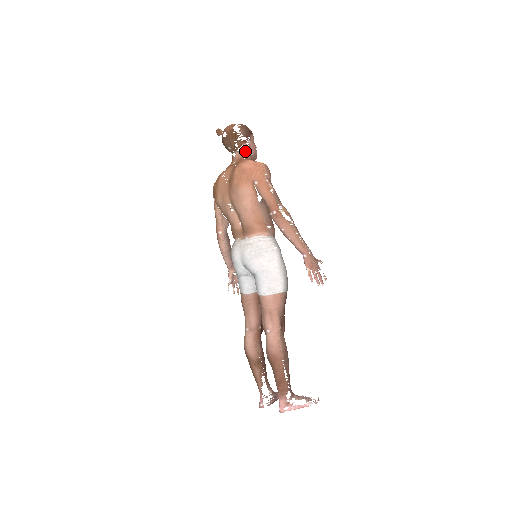
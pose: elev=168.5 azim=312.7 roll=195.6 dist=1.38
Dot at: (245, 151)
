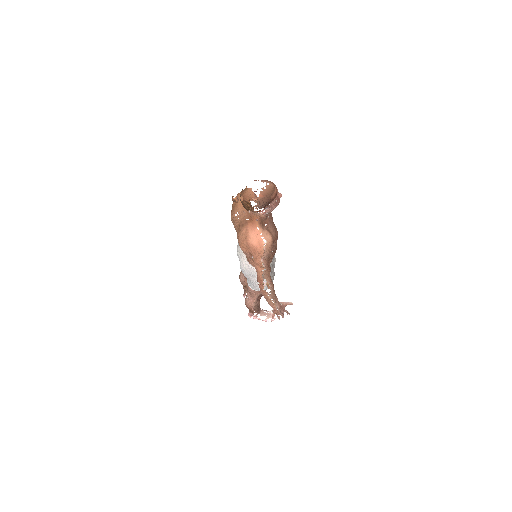
Dot at: (260, 214)
